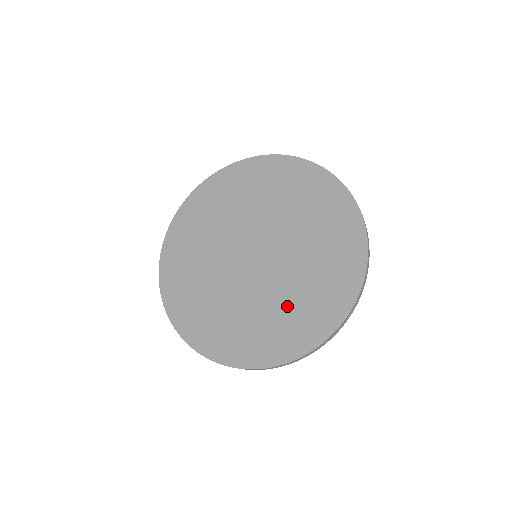
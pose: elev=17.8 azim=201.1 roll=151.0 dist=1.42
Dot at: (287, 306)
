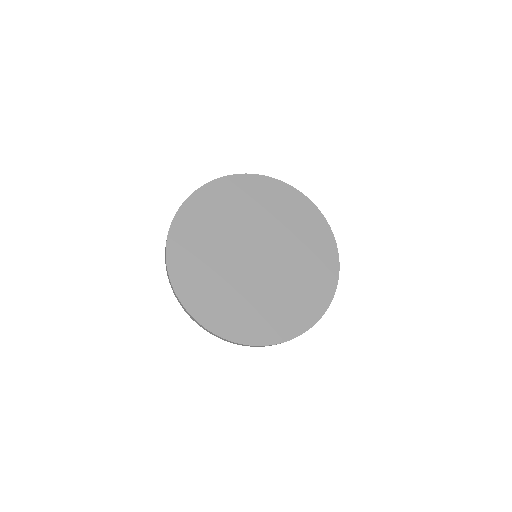
Dot at: (260, 306)
